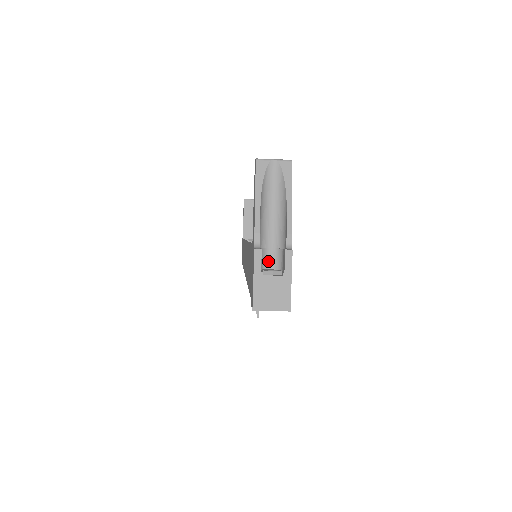
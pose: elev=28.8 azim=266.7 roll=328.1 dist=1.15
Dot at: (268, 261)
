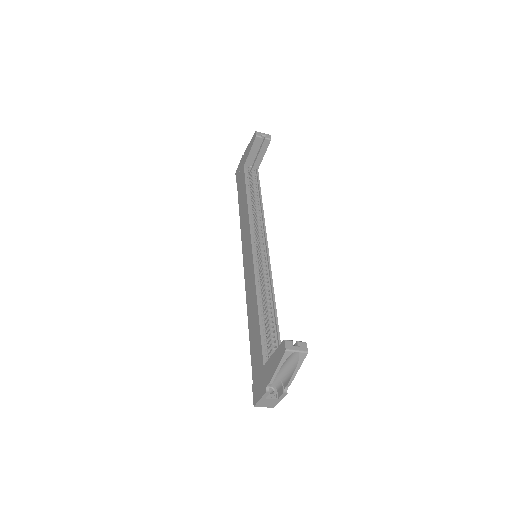
Dot at: occluded
